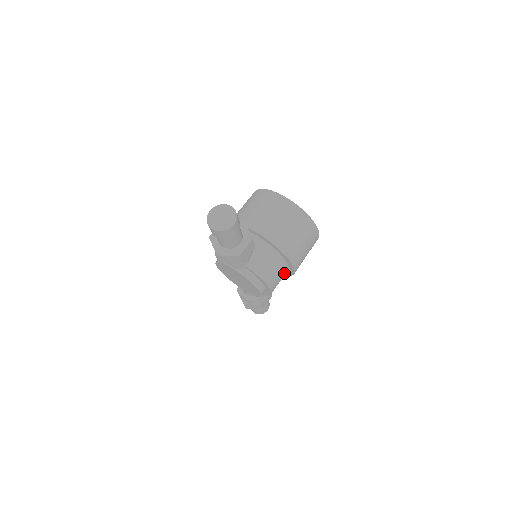
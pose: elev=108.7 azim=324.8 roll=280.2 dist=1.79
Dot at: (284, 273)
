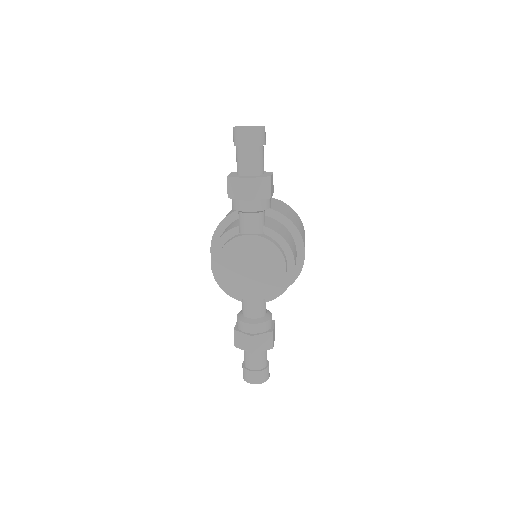
Dot at: occluded
